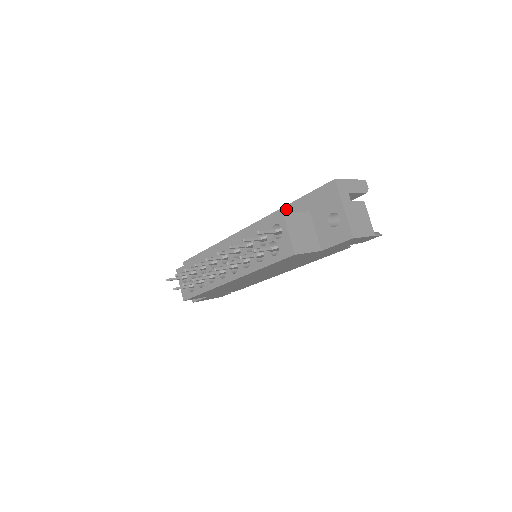
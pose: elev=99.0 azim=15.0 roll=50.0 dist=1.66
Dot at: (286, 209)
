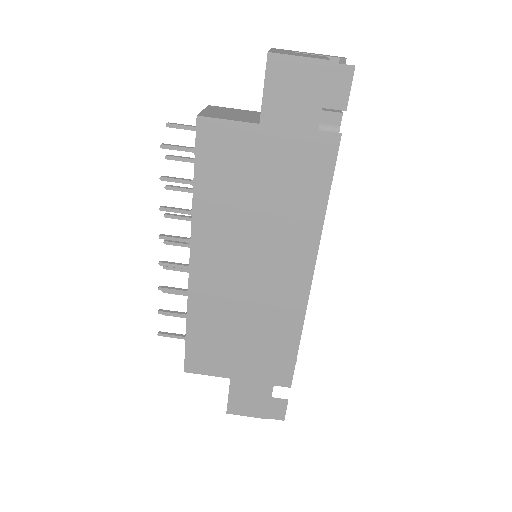
Dot at: occluded
